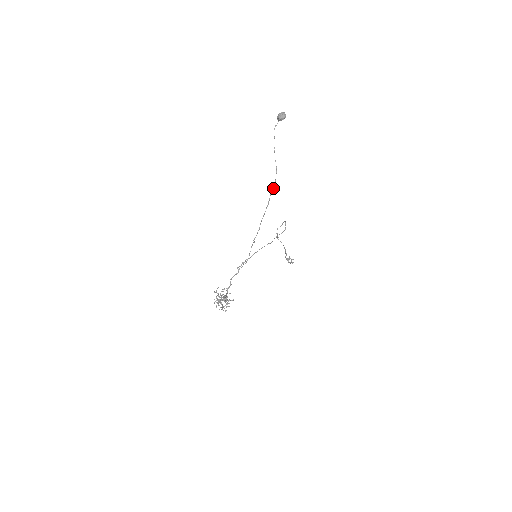
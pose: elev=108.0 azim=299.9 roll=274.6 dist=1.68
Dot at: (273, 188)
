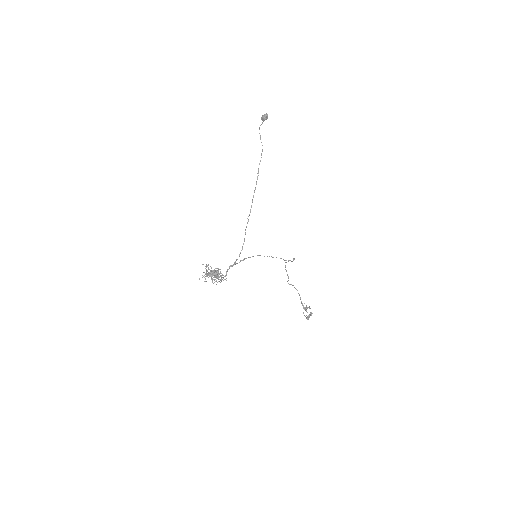
Dot at: occluded
